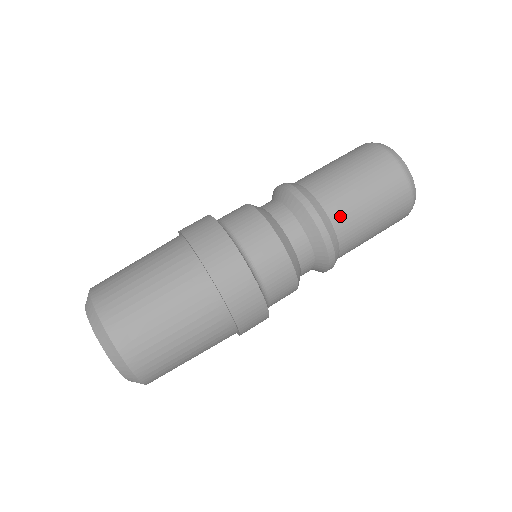
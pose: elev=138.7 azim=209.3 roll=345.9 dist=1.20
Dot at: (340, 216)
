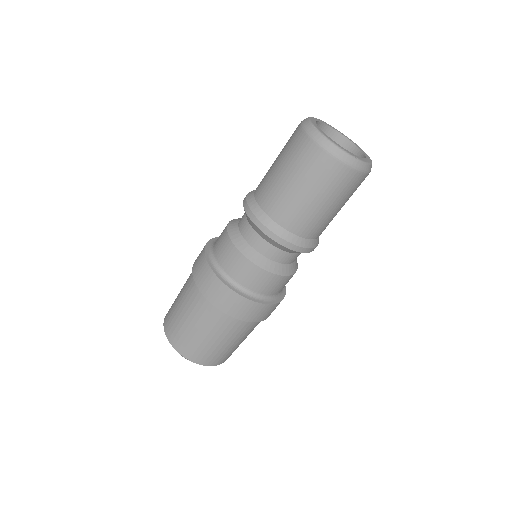
Dot at: (263, 195)
